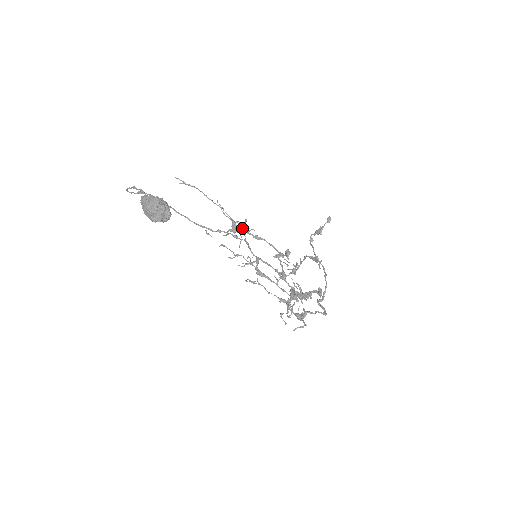
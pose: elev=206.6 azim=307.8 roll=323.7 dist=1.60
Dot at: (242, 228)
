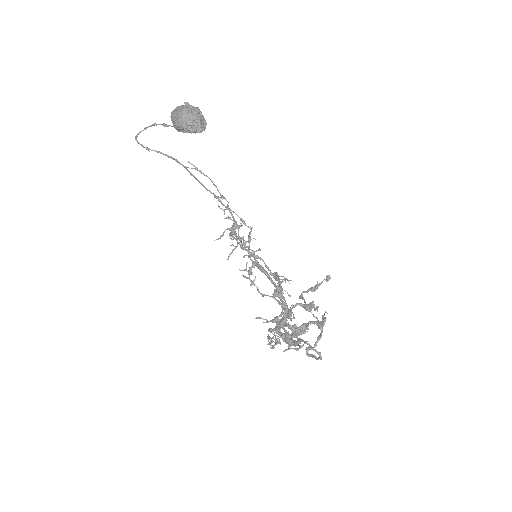
Dot at: occluded
